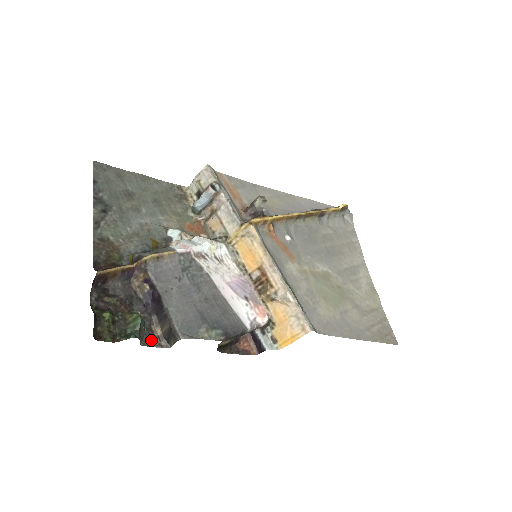
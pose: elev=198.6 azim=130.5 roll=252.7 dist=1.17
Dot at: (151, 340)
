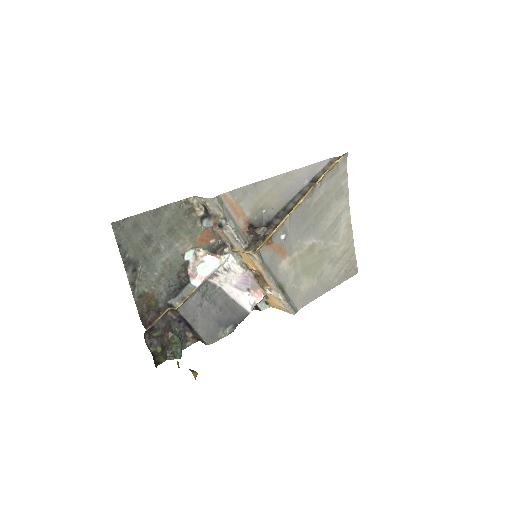
Dot at: (187, 342)
